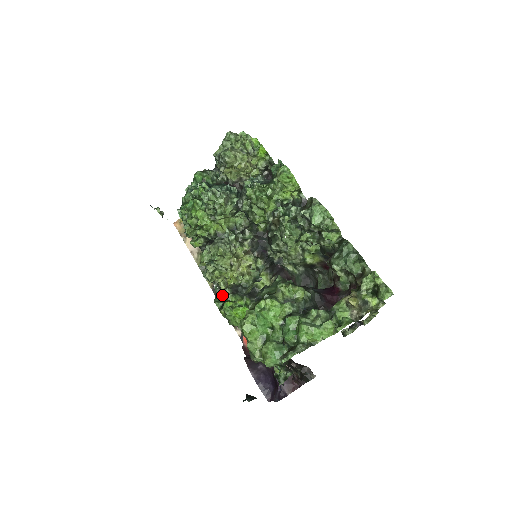
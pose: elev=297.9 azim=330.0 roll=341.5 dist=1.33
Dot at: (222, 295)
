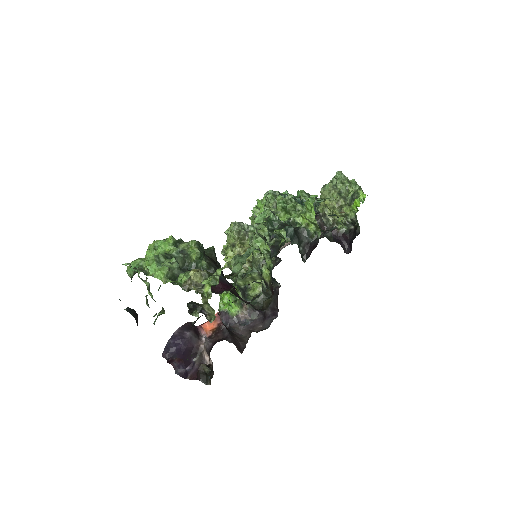
Dot at: occluded
